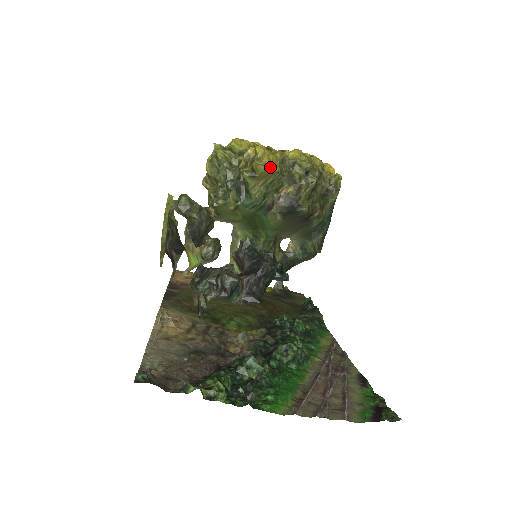
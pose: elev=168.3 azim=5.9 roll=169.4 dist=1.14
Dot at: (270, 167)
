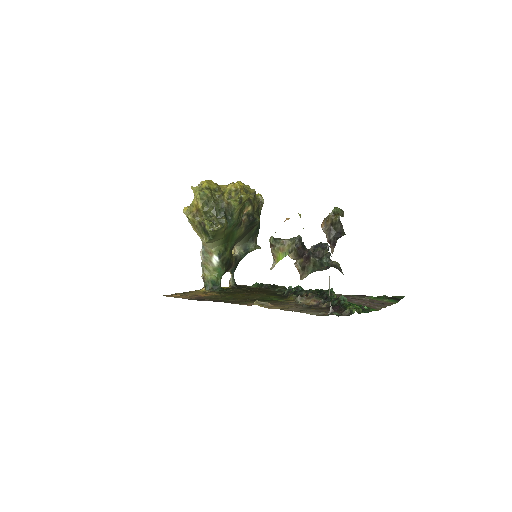
Dot at: (248, 195)
